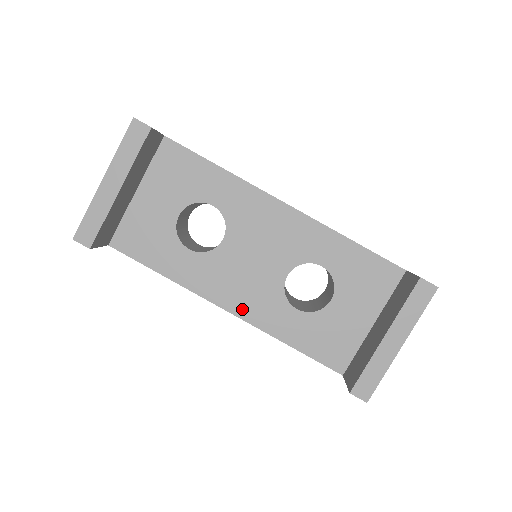
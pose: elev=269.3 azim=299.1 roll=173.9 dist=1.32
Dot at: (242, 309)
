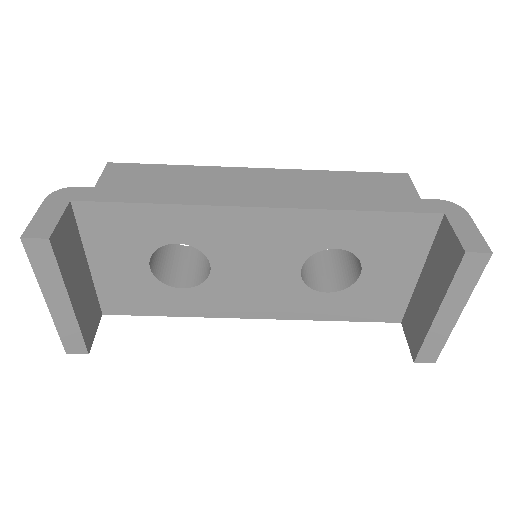
Dot at: (269, 312)
